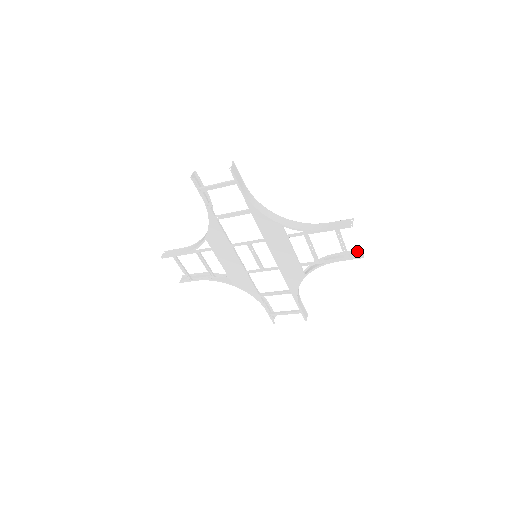
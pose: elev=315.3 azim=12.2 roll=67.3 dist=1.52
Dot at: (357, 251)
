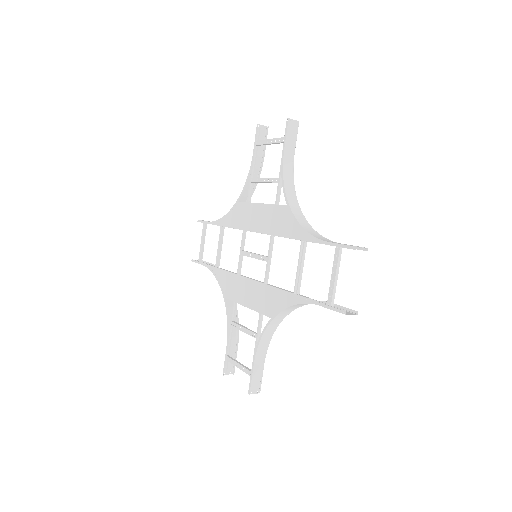
Dot at: occluded
